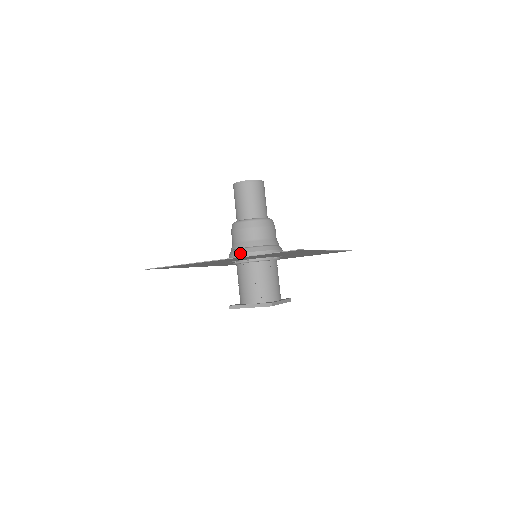
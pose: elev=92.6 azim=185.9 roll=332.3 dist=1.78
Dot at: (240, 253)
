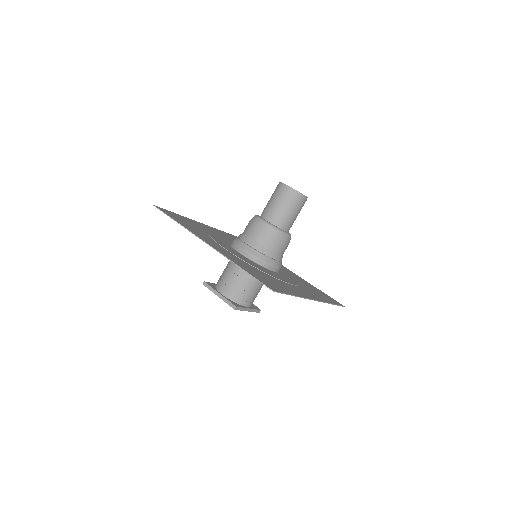
Dot at: (241, 247)
